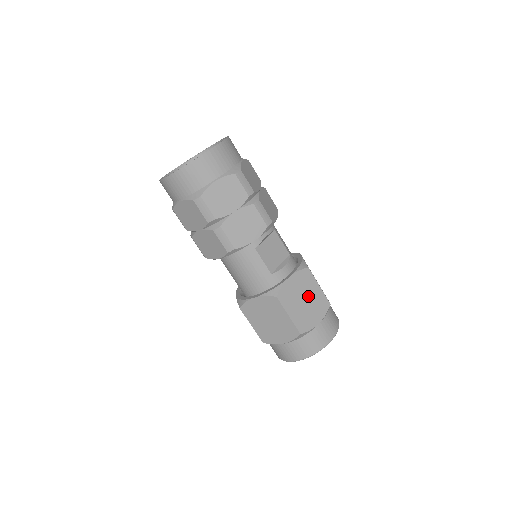
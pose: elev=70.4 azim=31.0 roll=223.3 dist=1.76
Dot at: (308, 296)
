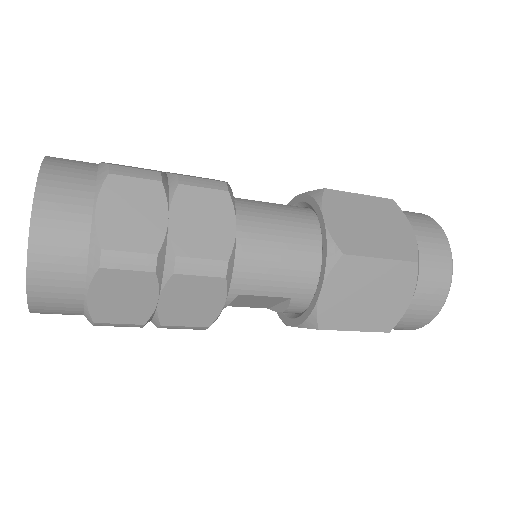
Dot at: occluded
